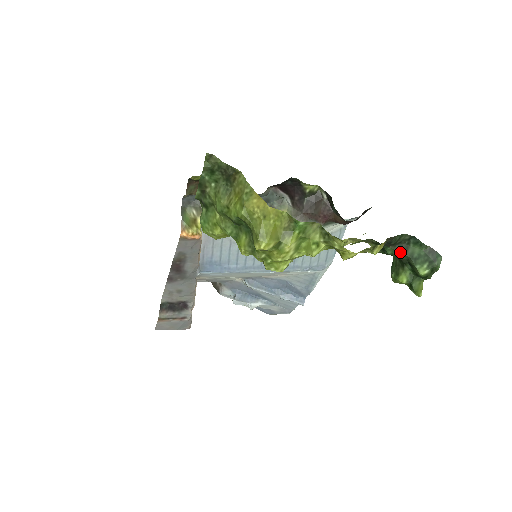
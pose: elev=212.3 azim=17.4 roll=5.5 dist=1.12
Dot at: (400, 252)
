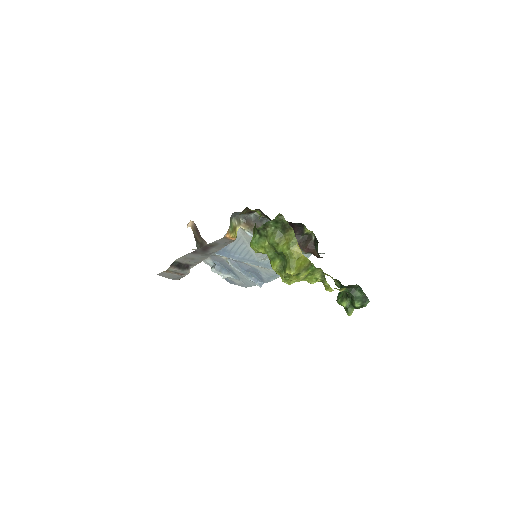
Dot at: (350, 292)
